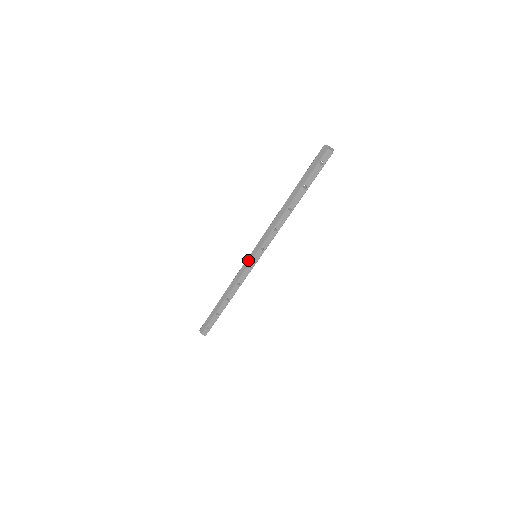
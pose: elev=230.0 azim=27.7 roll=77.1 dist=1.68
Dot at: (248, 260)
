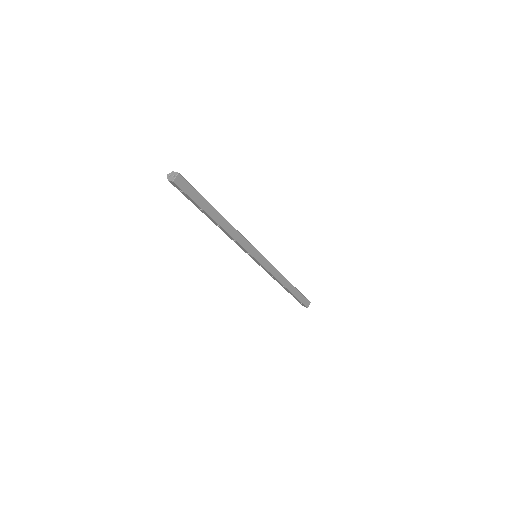
Dot at: occluded
